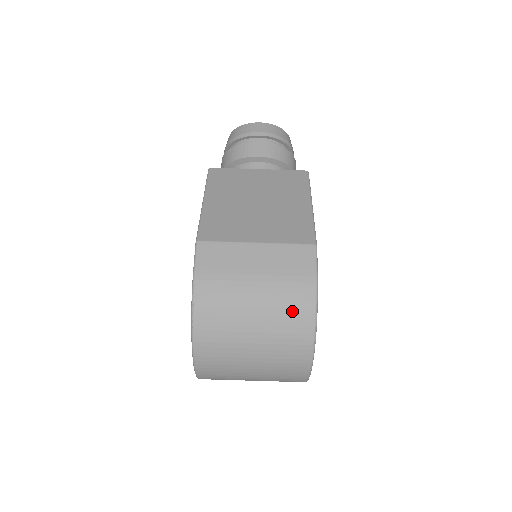
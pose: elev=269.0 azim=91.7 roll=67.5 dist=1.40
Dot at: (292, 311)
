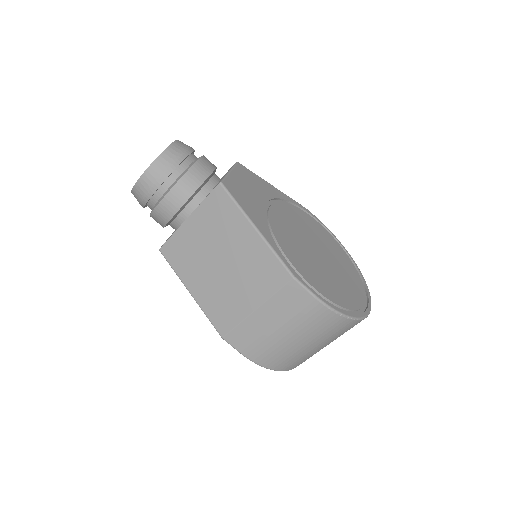
Dot at: (323, 326)
